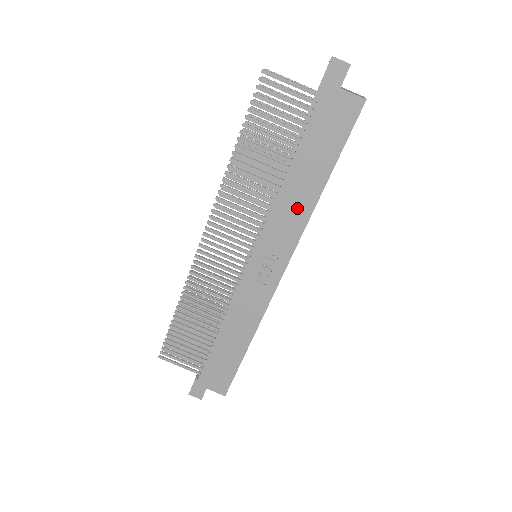
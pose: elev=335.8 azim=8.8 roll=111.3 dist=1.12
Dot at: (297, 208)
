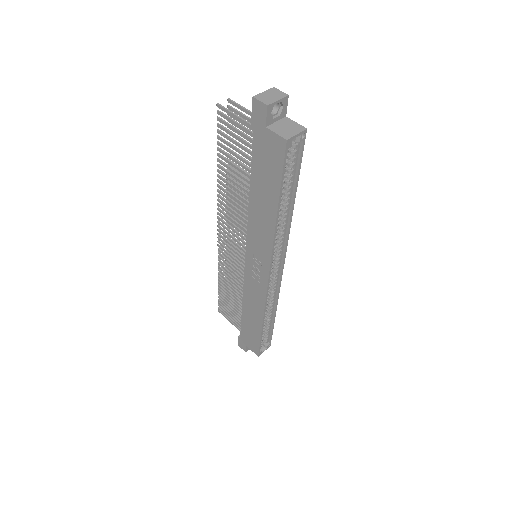
Dot at: (263, 227)
